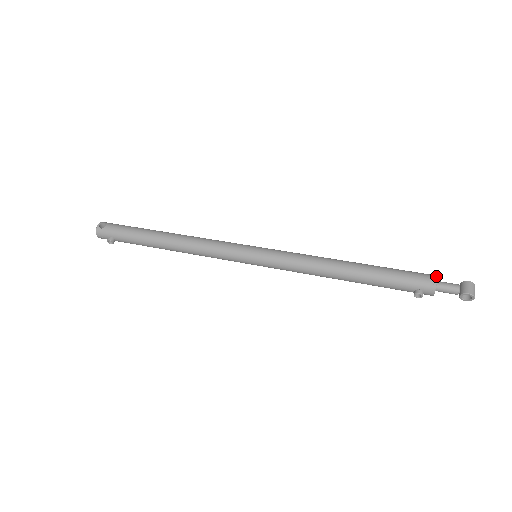
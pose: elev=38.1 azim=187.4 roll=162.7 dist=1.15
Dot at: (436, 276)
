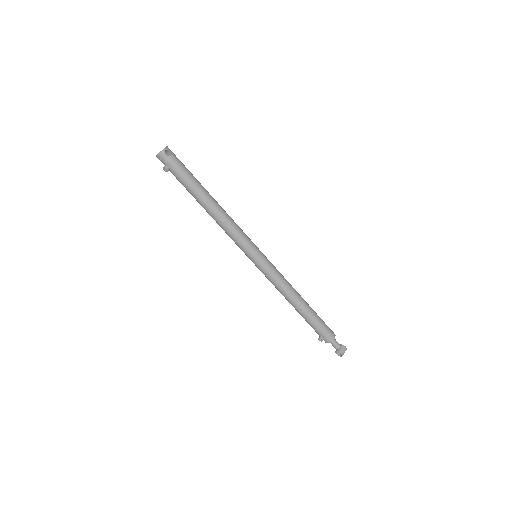
Dot at: occluded
